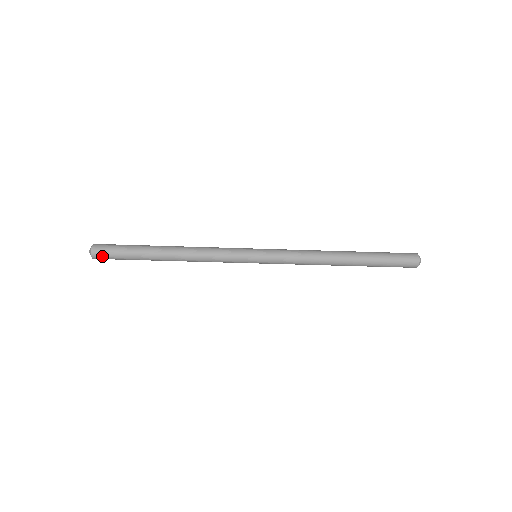
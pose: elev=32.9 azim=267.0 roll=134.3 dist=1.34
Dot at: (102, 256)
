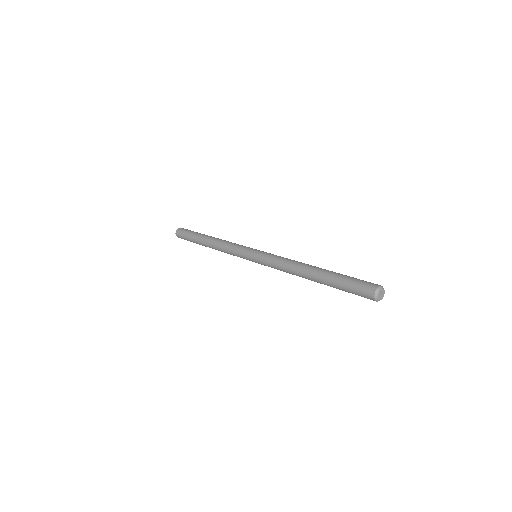
Dot at: (180, 237)
